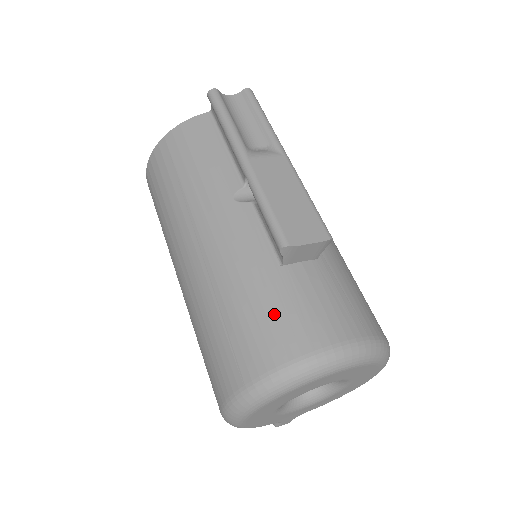
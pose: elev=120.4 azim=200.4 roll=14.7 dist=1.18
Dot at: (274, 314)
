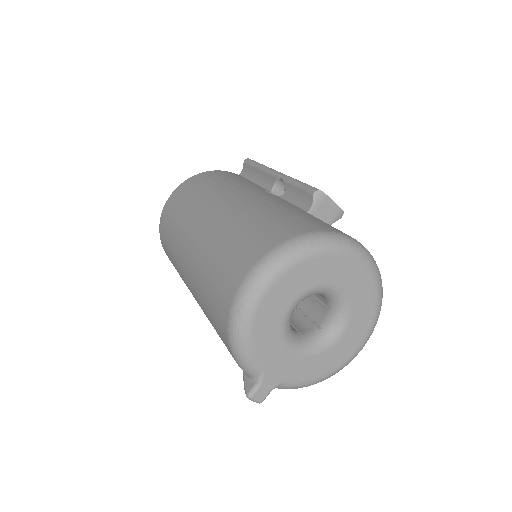
Dot at: (309, 218)
